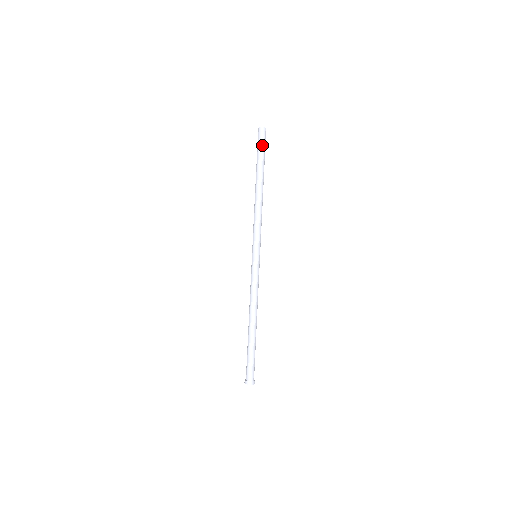
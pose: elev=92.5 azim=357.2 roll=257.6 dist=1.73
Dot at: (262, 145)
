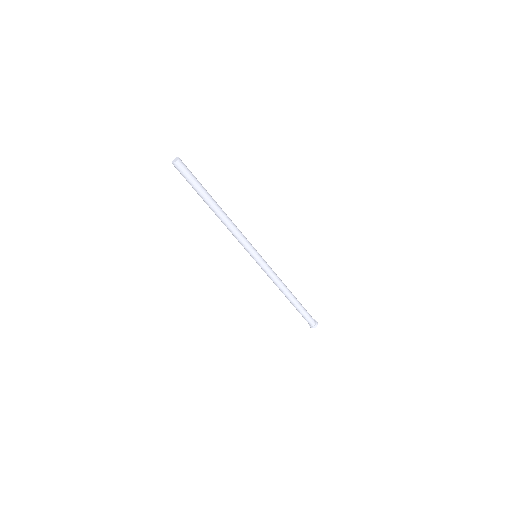
Dot at: (188, 178)
